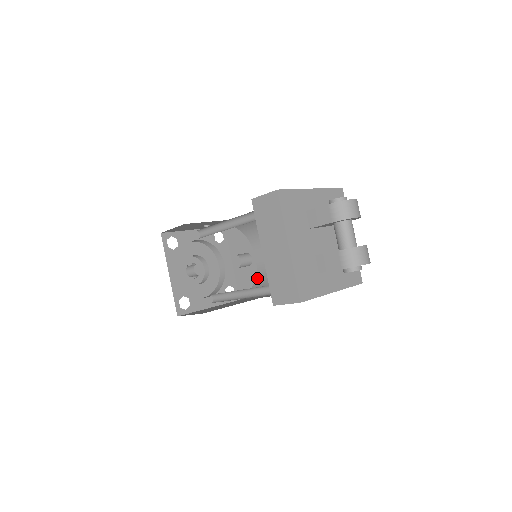
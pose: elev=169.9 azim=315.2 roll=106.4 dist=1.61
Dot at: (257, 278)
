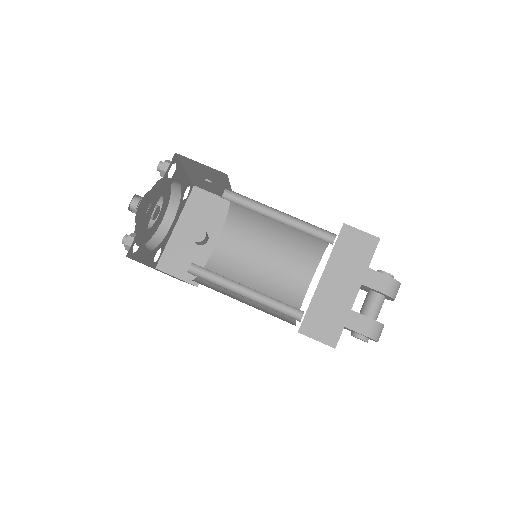
Dot at: (209, 266)
